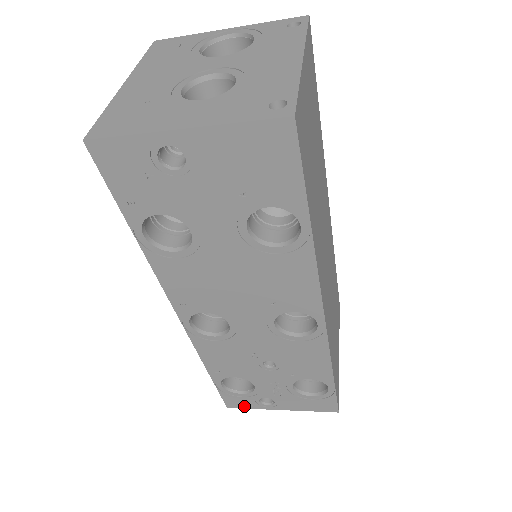
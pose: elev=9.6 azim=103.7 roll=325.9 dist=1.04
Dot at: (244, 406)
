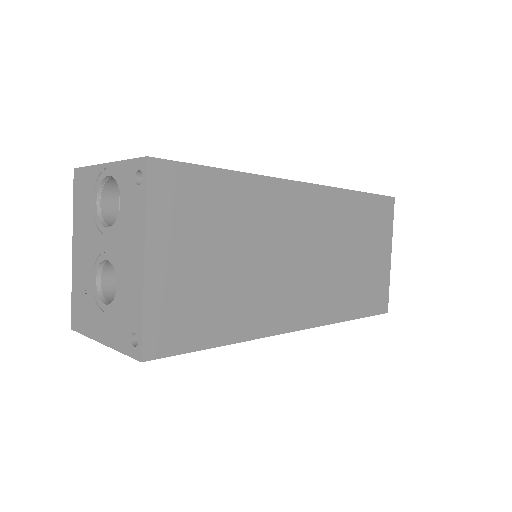
Dot at: occluded
